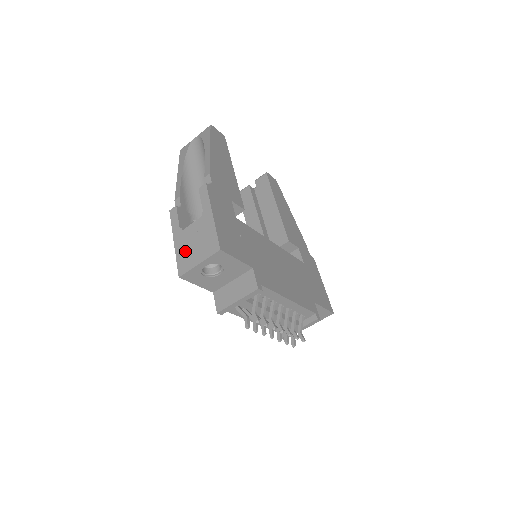
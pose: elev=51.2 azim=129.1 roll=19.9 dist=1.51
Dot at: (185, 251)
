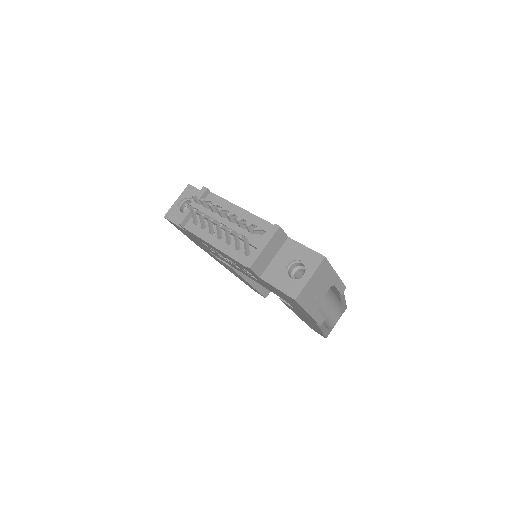
Dot at: occluded
